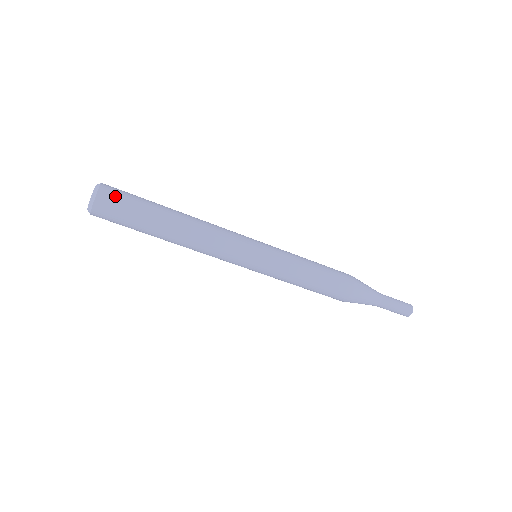
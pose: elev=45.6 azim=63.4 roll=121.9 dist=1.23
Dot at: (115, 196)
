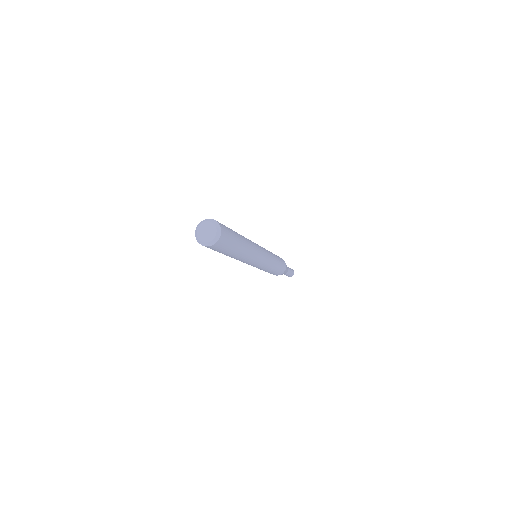
Dot at: (226, 234)
